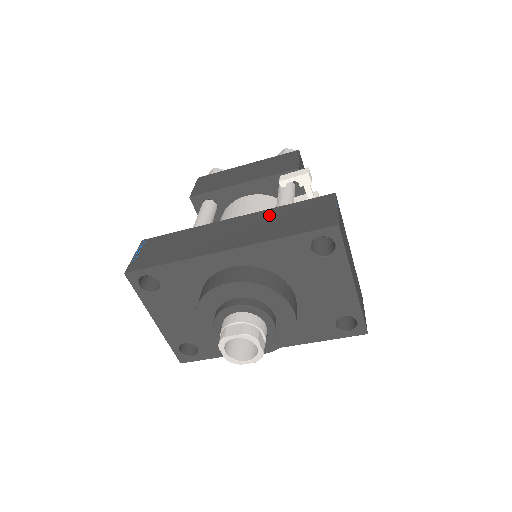
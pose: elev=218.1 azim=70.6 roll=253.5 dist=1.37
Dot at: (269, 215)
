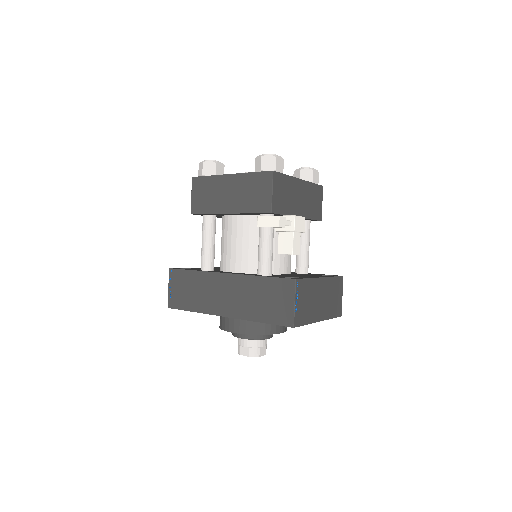
Dot at: (250, 285)
